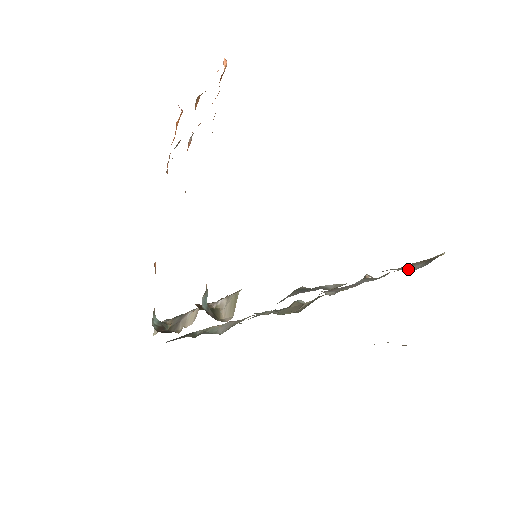
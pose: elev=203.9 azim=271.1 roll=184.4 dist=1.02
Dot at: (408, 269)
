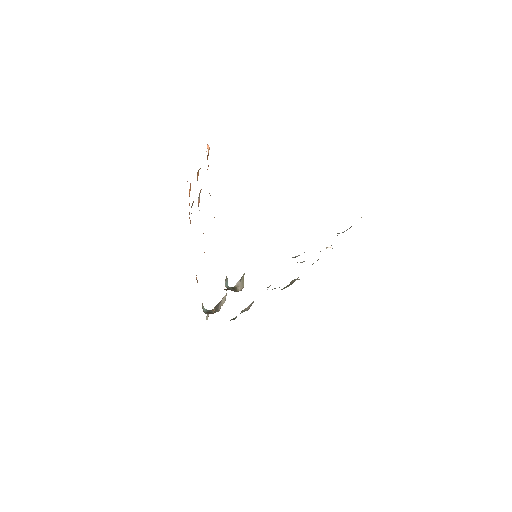
Dot at: occluded
